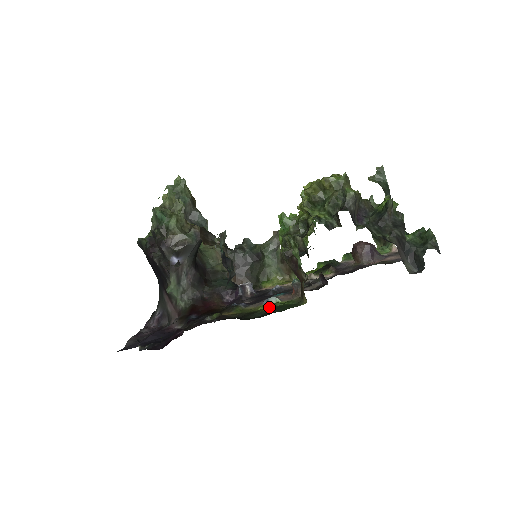
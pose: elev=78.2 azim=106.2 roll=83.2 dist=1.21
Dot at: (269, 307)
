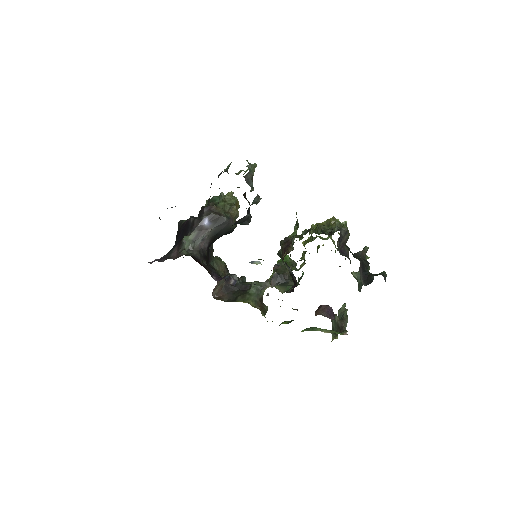
Dot at: occluded
